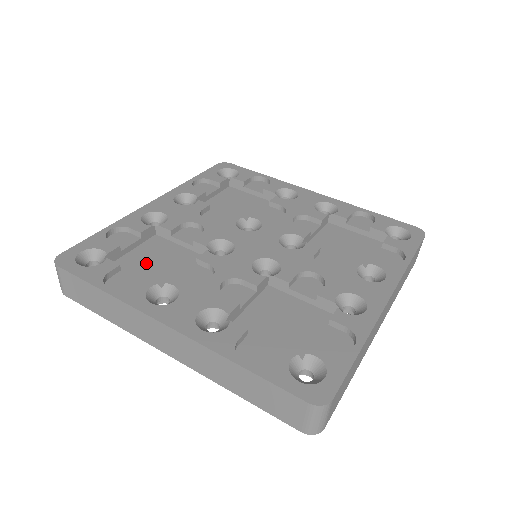
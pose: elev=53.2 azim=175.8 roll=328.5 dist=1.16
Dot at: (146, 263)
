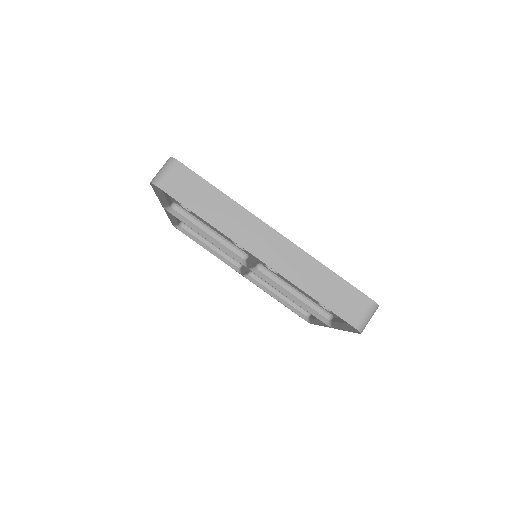
Dot at: occluded
